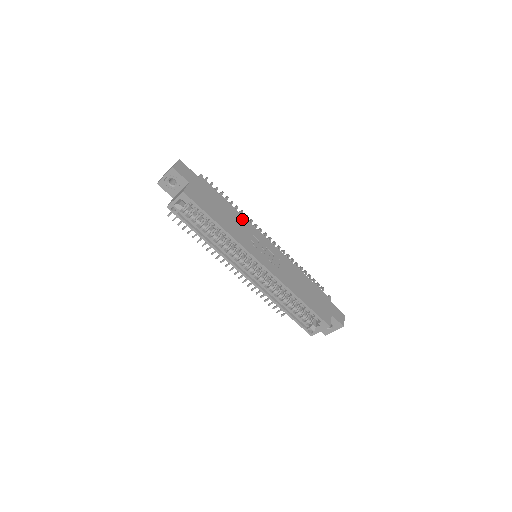
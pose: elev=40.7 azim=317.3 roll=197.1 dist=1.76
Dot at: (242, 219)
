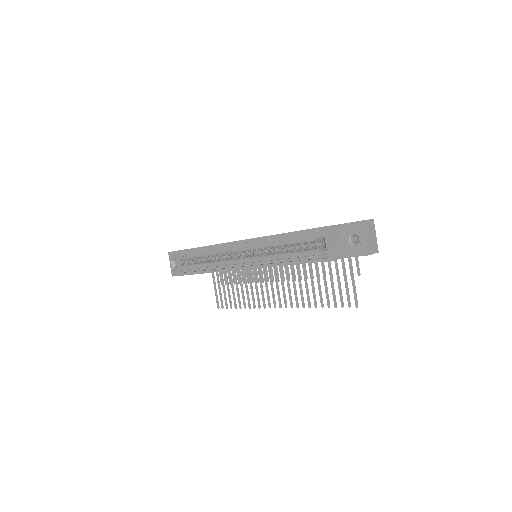
Dot at: occluded
